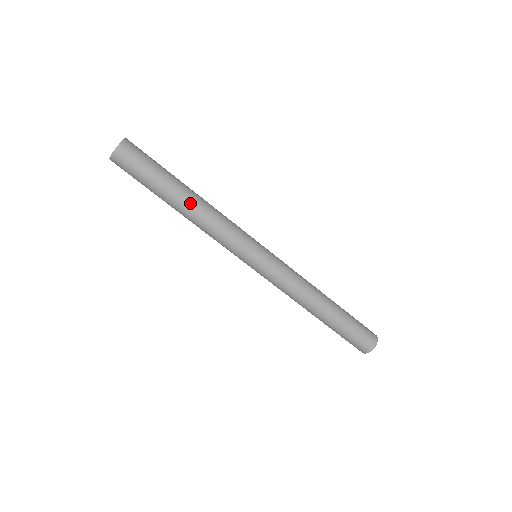
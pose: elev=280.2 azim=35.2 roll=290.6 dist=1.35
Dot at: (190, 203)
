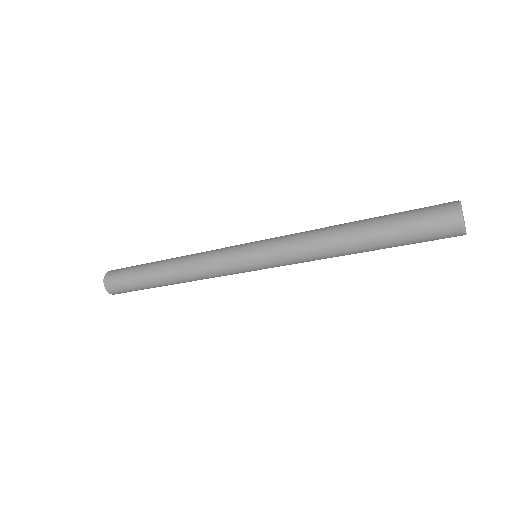
Dot at: (170, 278)
